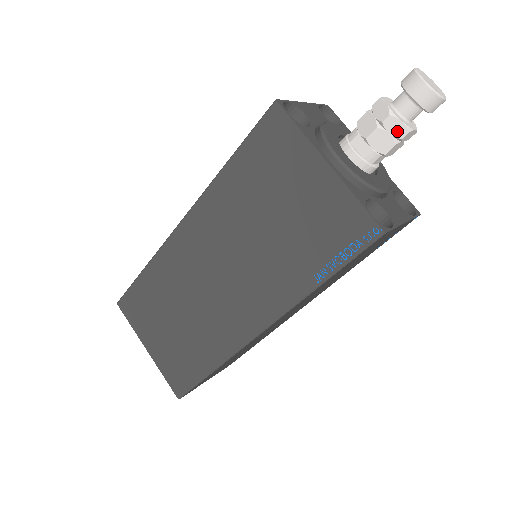
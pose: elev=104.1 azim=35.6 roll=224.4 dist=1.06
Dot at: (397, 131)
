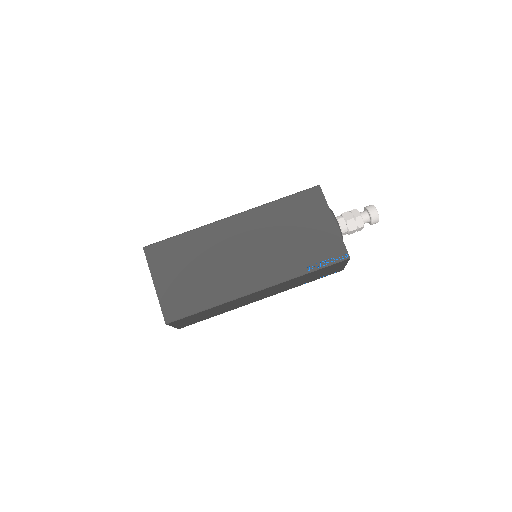
Dot at: (359, 224)
